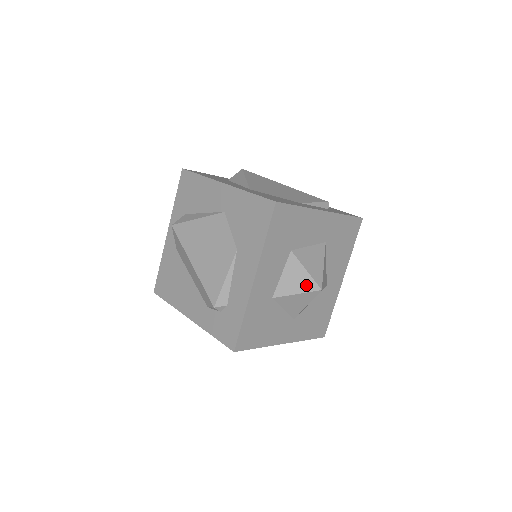
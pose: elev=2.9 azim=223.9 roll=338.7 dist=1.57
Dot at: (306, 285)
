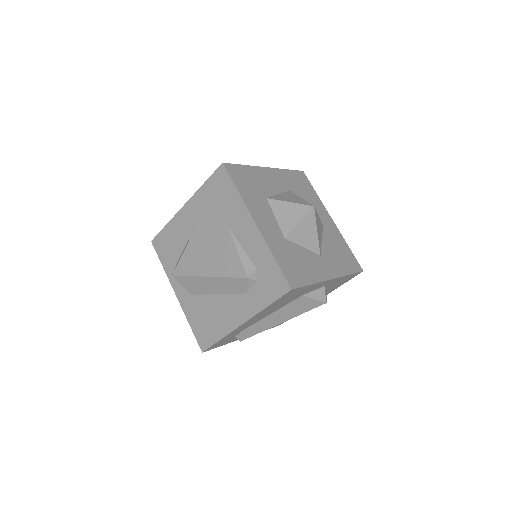
Dot at: (300, 211)
